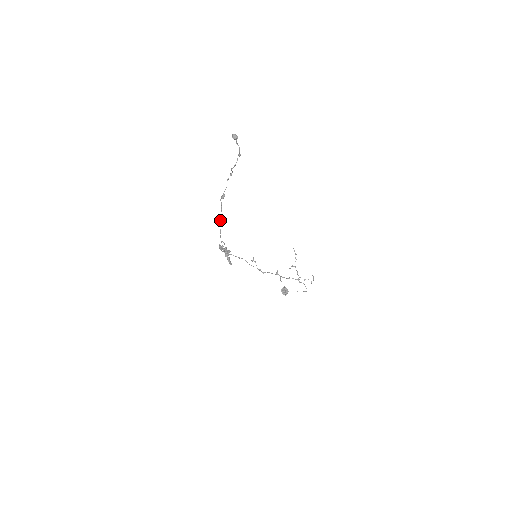
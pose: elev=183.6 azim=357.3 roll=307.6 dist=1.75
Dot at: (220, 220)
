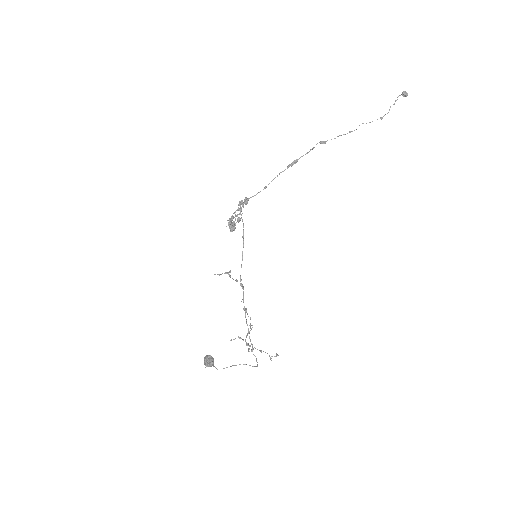
Dot at: (294, 162)
